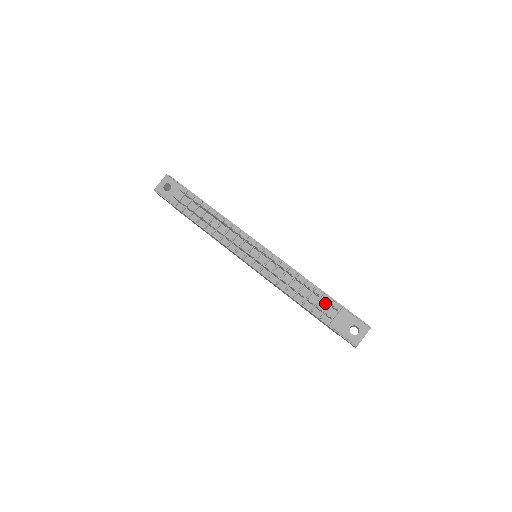
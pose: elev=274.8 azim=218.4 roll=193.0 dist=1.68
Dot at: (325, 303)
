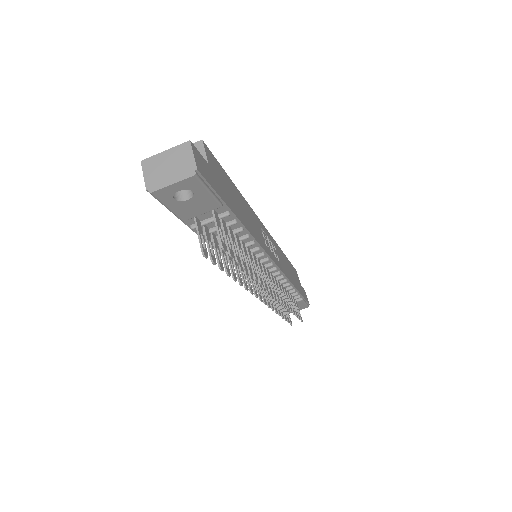
Dot at: occluded
